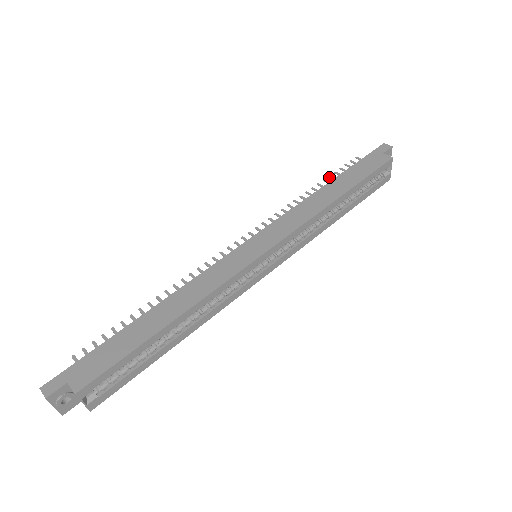
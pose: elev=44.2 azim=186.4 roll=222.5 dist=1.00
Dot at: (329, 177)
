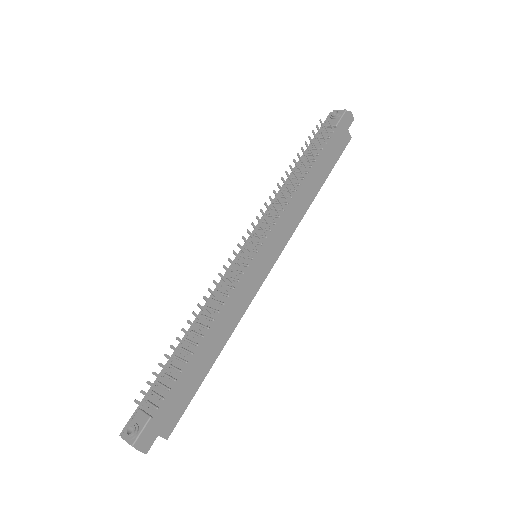
Dot at: (310, 150)
